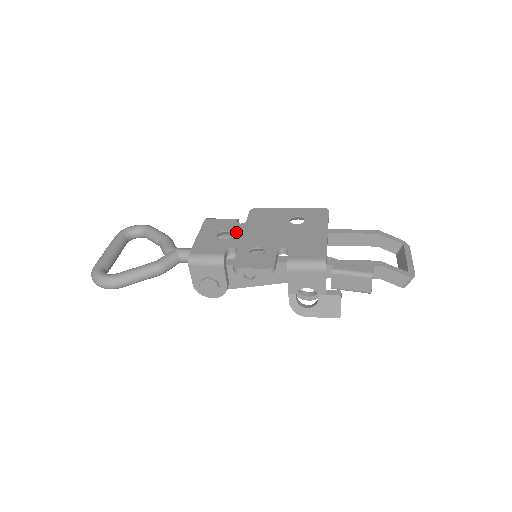
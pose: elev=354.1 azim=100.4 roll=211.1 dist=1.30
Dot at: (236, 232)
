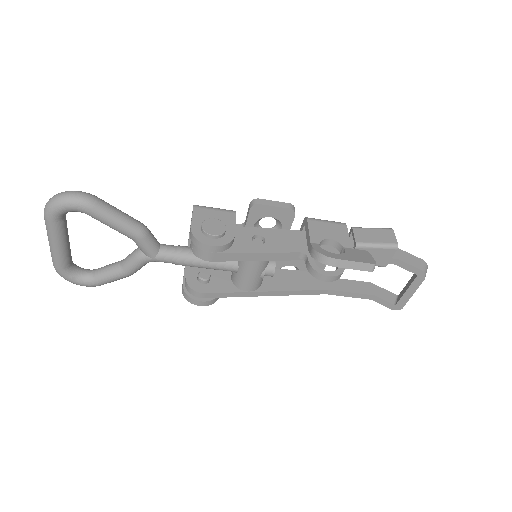
Dot at: occluded
